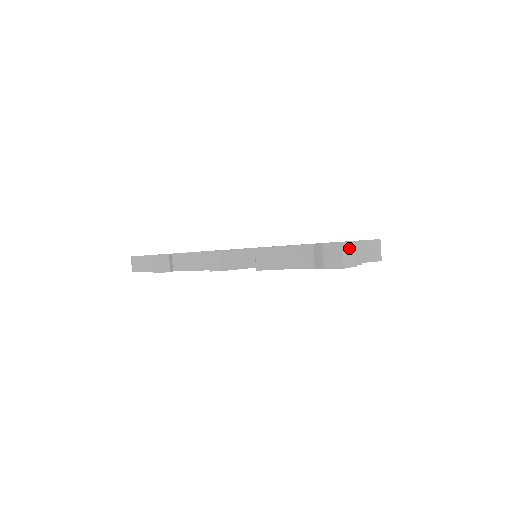
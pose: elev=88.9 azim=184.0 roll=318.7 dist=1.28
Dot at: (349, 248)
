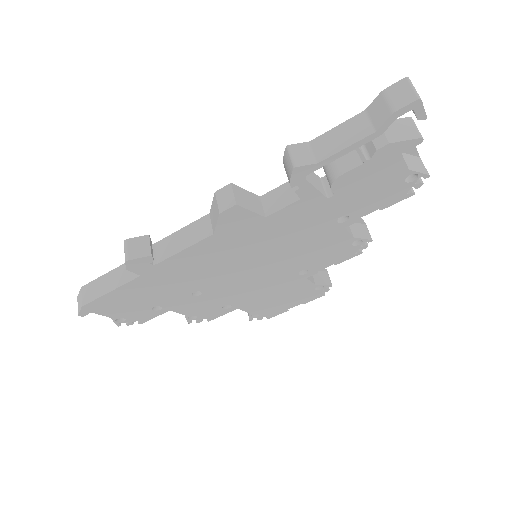
Dot at: occluded
